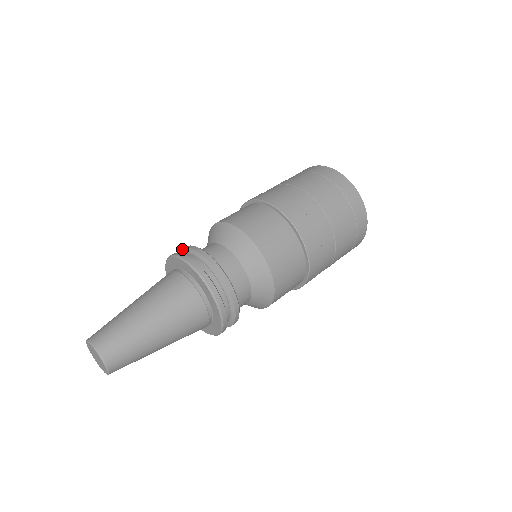
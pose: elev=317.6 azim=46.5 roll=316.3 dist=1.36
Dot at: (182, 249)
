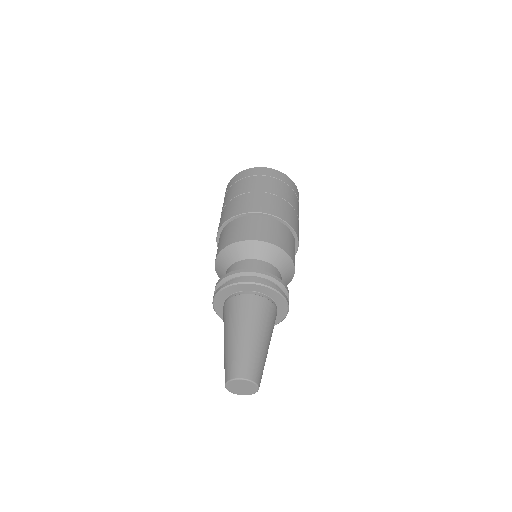
Dot at: (241, 273)
